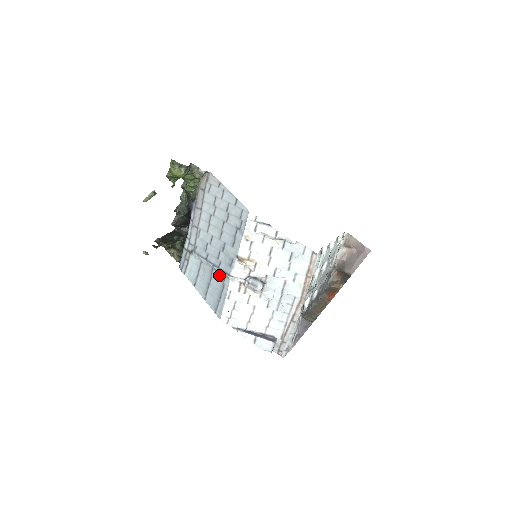
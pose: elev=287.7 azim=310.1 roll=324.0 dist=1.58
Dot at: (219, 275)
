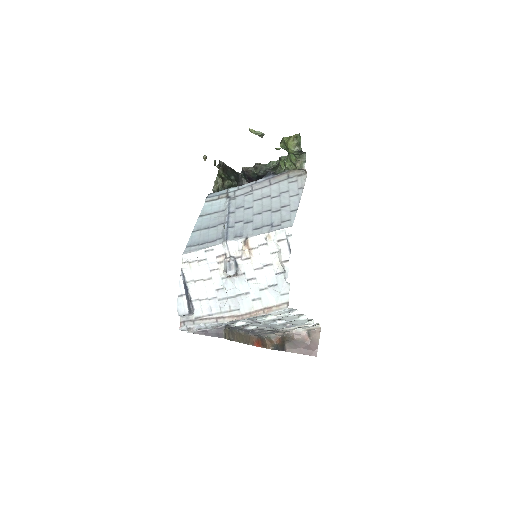
Dot at: (222, 232)
